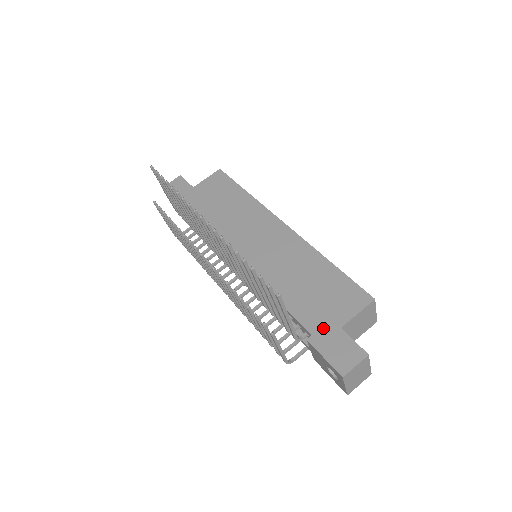
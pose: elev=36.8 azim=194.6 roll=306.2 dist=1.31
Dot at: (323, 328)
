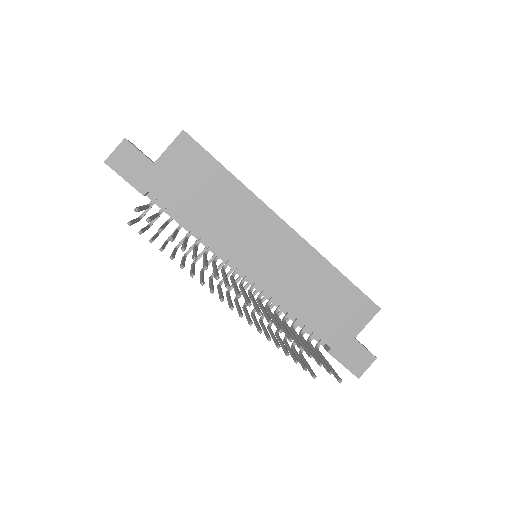
Dot at: (340, 341)
